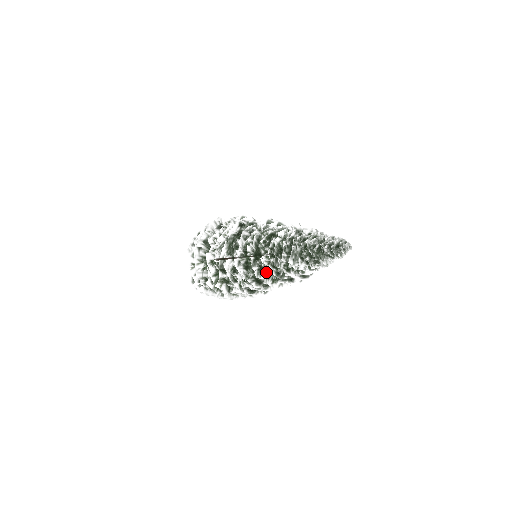
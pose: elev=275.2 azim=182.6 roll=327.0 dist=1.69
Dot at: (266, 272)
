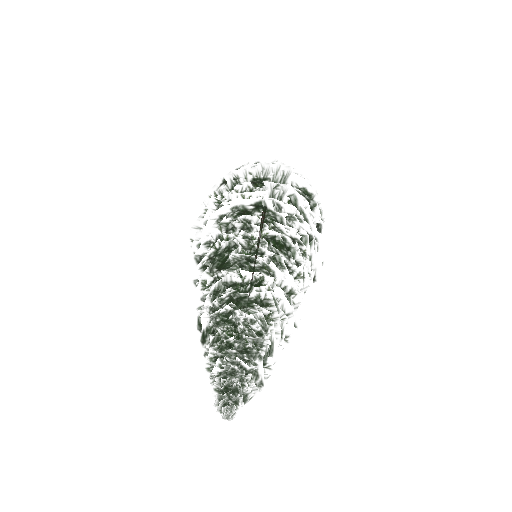
Dot at: occluded
